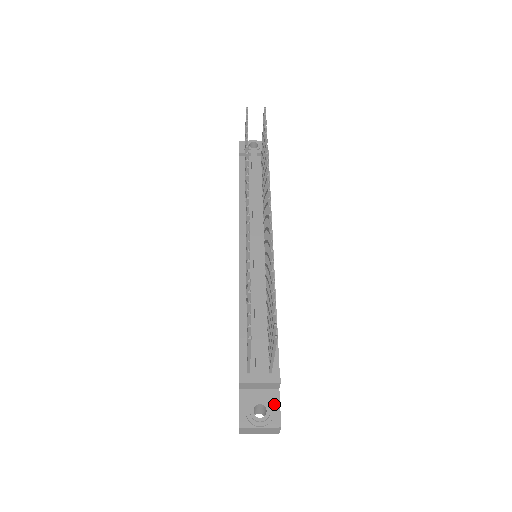
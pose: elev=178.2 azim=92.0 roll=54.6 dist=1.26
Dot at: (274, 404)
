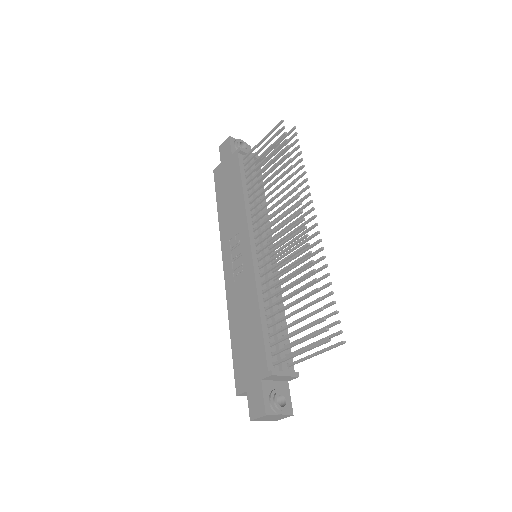
Dot at: (287, 395)
